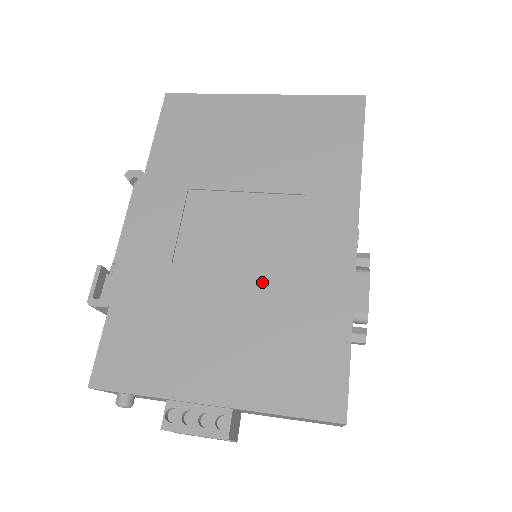
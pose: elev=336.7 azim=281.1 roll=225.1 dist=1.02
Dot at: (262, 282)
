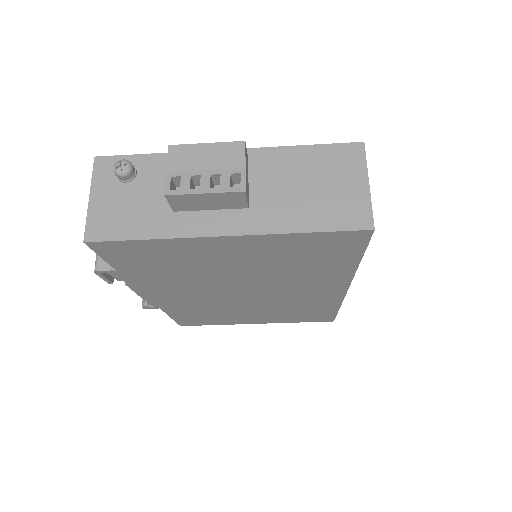
Dot at: occluded
